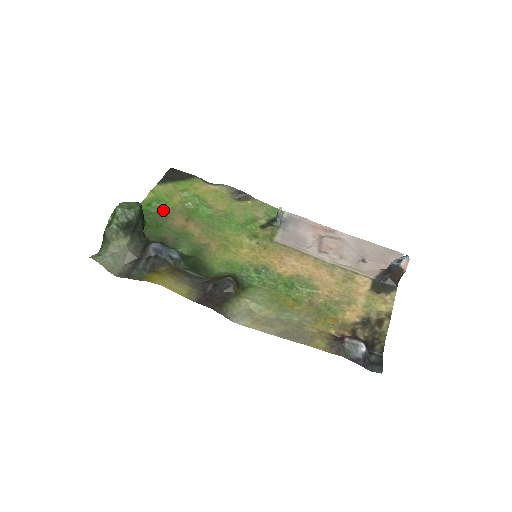
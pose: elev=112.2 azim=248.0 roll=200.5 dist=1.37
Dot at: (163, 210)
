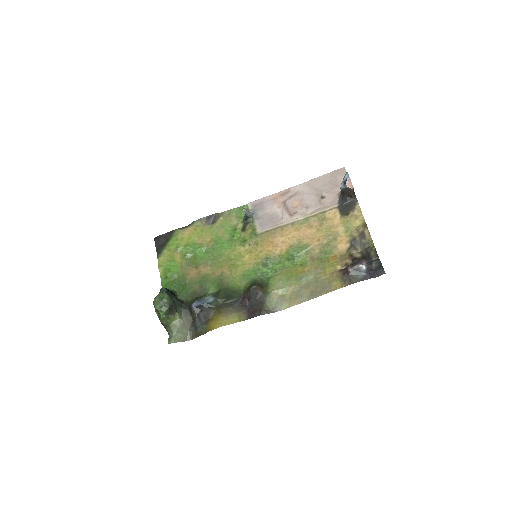
Dot at: (177, 273)
